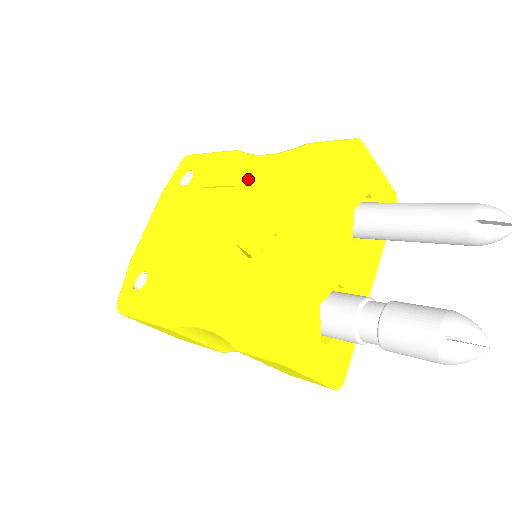
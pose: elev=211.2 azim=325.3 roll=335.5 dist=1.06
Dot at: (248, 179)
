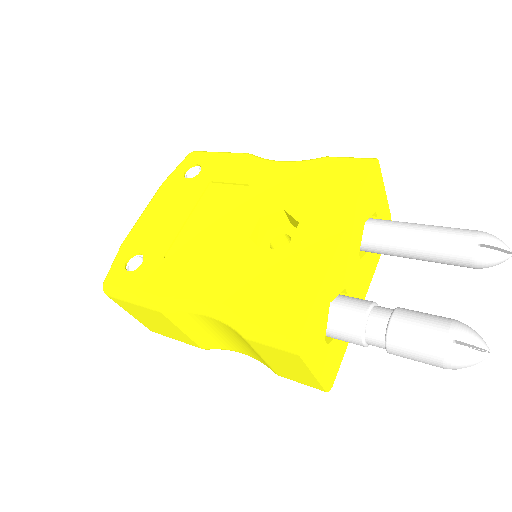
Dot at: (263, 180)
